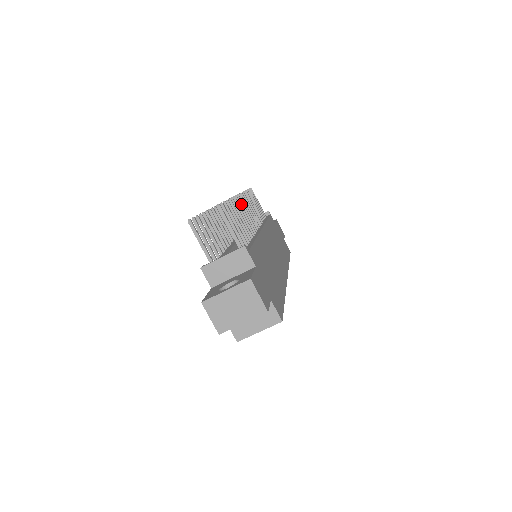
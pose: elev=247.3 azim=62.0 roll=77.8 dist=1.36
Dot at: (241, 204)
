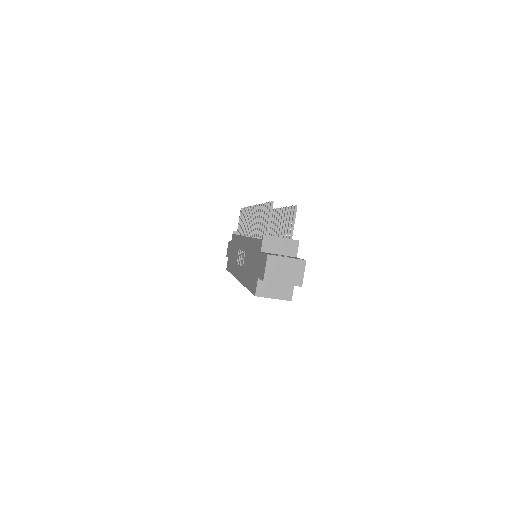
Dot at: (276, 216)
